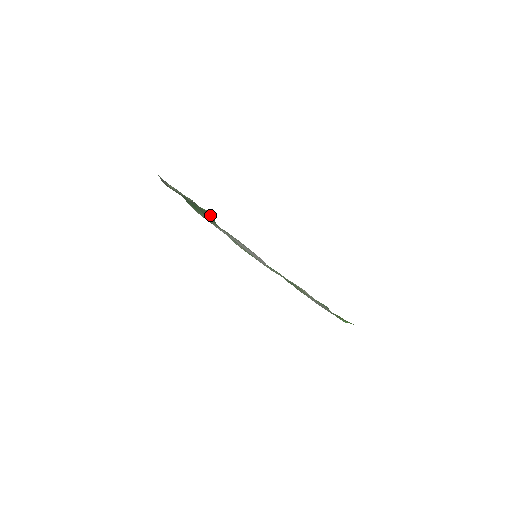
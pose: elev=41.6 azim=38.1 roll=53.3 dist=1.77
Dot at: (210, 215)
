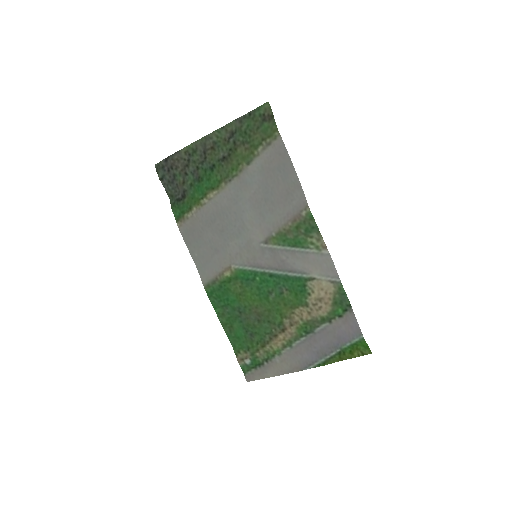
Dot at: (268, 116)
